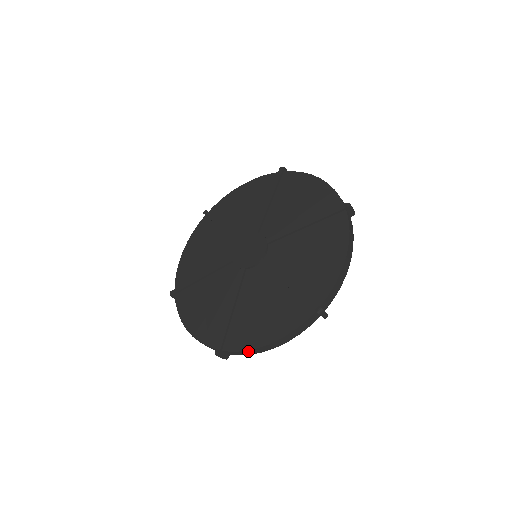
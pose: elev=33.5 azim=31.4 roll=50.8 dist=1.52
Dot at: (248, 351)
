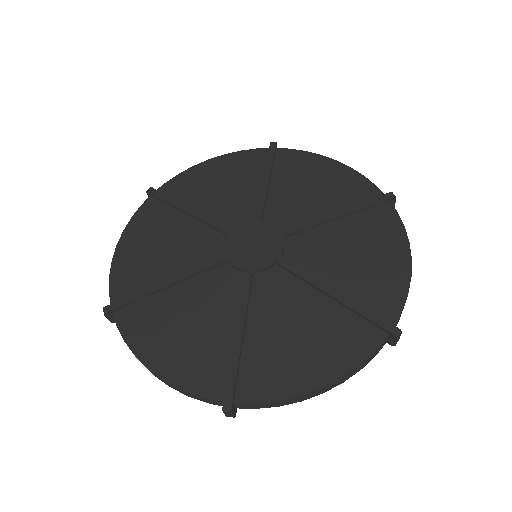
Dot at: (284, 401)
